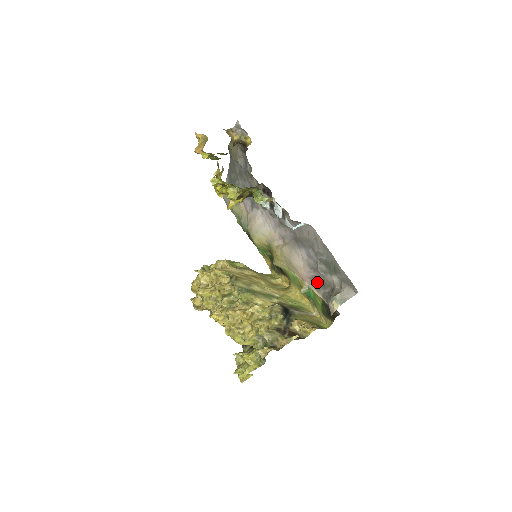
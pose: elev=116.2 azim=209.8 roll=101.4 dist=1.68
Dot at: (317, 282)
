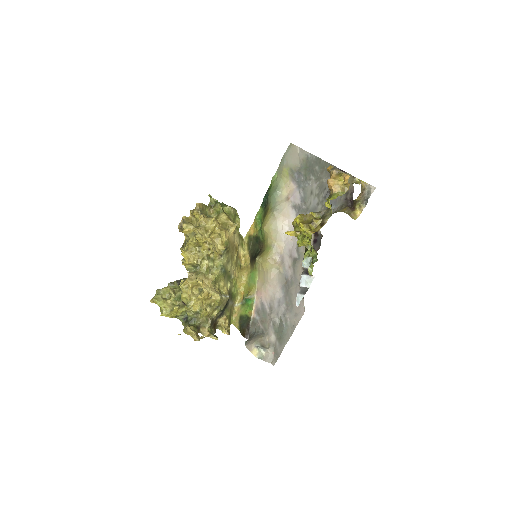
Dot at: (262, 312)
